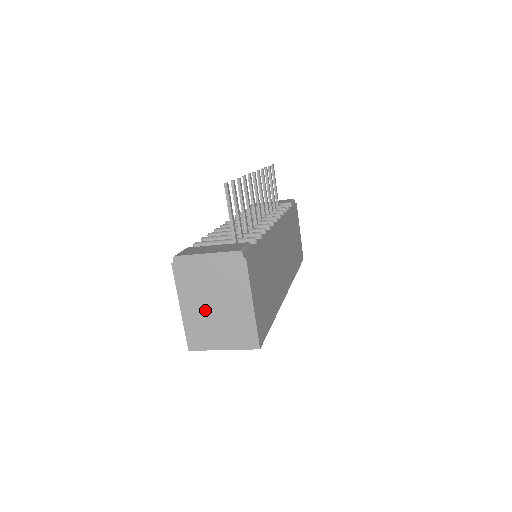
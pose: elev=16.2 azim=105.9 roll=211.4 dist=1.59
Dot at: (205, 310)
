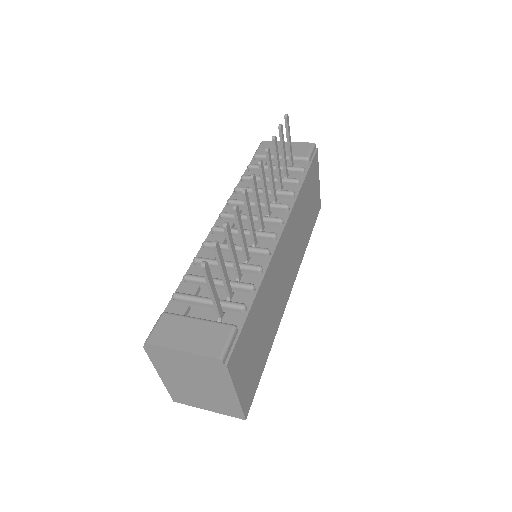
Dot at: (186, 384)
